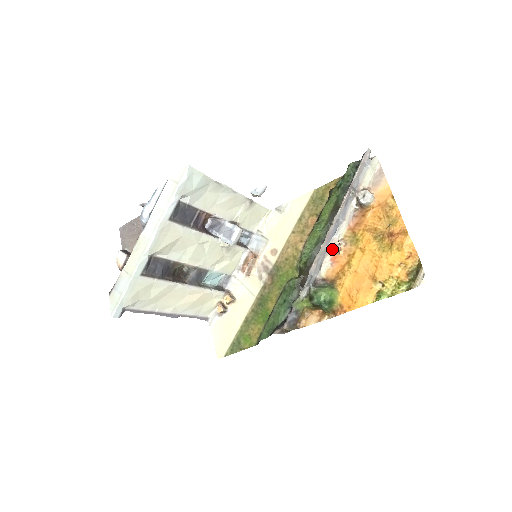
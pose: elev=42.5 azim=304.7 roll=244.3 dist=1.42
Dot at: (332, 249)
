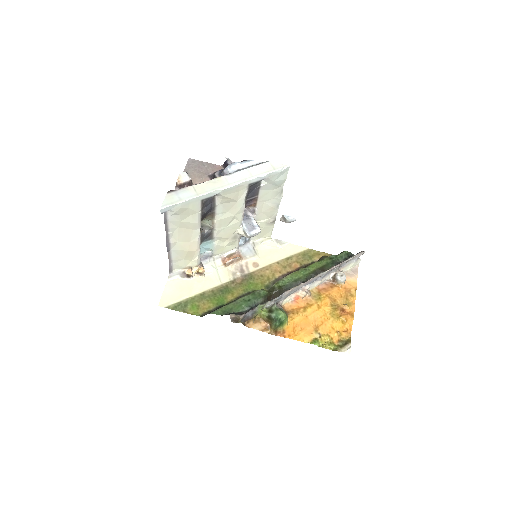
Dot at: (301, 292)
